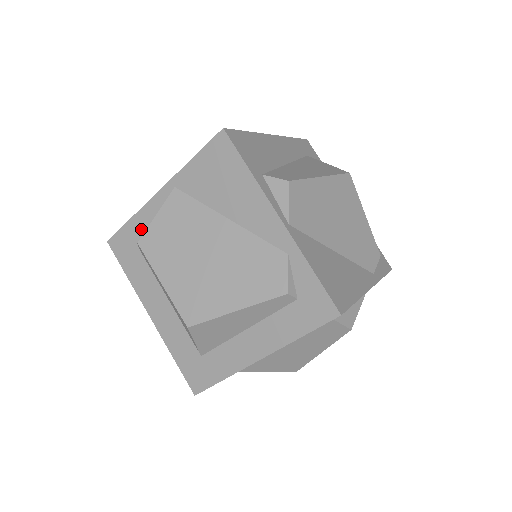
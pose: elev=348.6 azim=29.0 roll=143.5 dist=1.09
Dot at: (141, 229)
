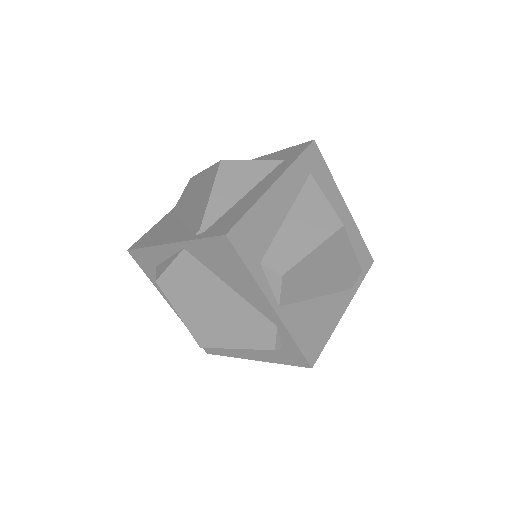
Dot at: (156, 258)
